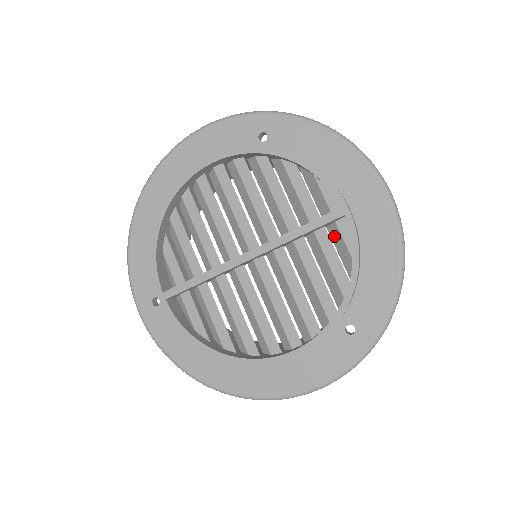
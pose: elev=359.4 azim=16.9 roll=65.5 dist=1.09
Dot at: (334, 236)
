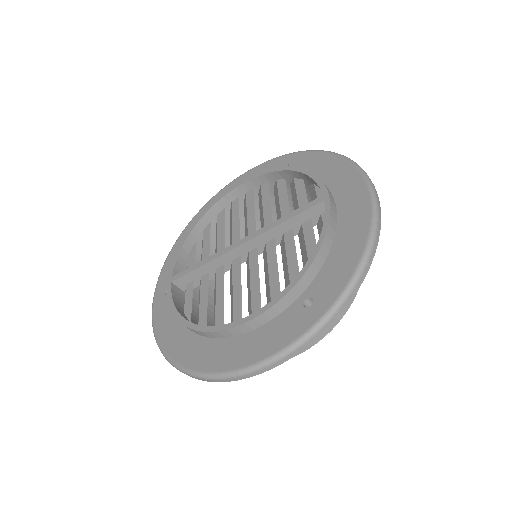
Dot at: (319, 229)
